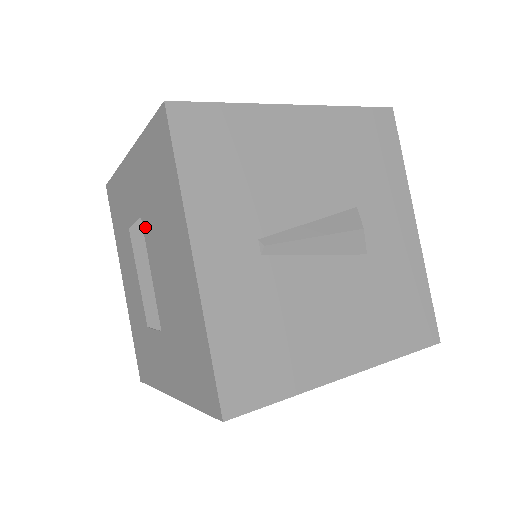
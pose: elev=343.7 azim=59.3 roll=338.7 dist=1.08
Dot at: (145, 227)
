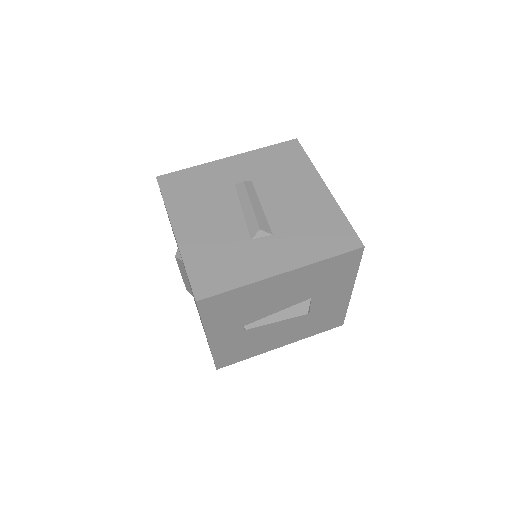
Dot at: occluded
